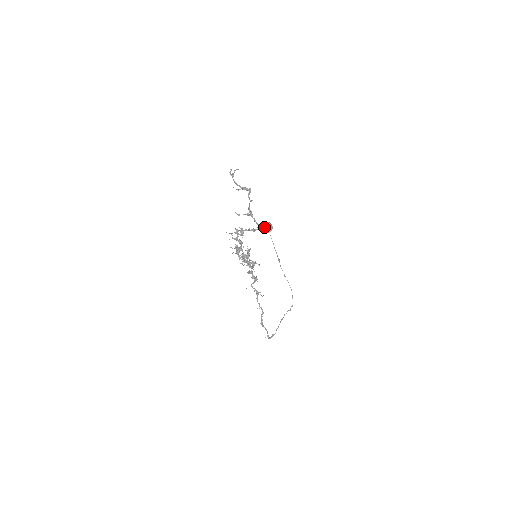
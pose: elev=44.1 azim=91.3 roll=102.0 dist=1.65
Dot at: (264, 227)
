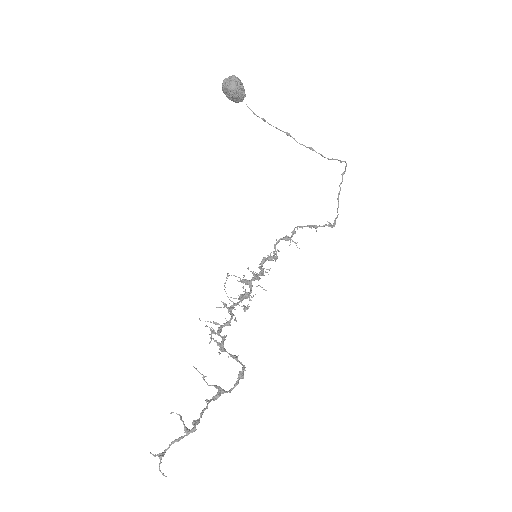
Dot at: (228, 98)
